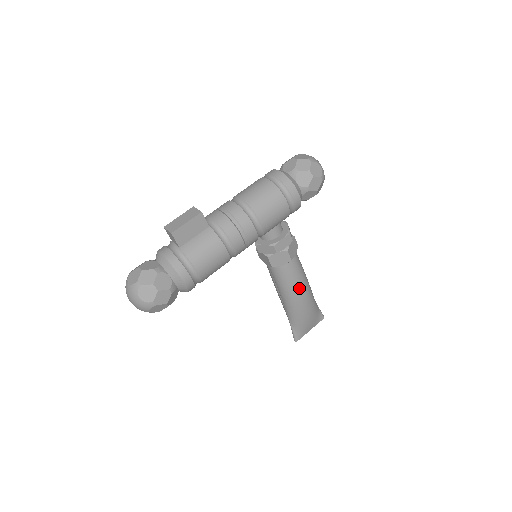
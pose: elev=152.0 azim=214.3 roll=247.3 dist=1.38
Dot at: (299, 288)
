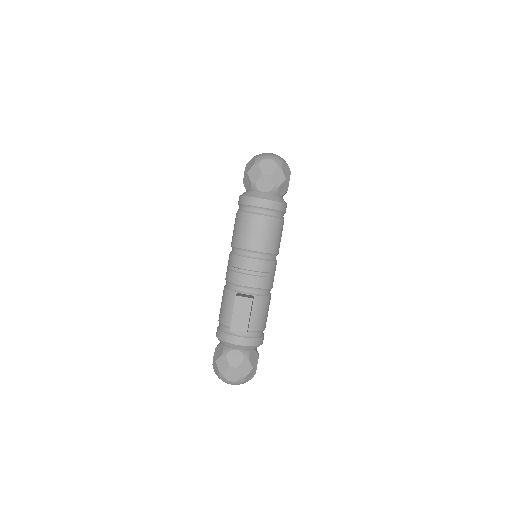
Dot at: occluded
